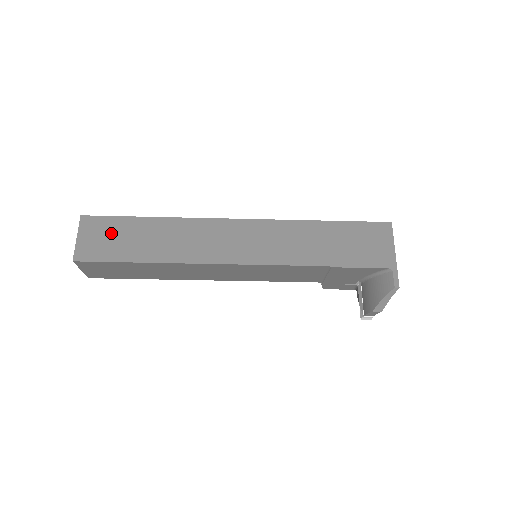
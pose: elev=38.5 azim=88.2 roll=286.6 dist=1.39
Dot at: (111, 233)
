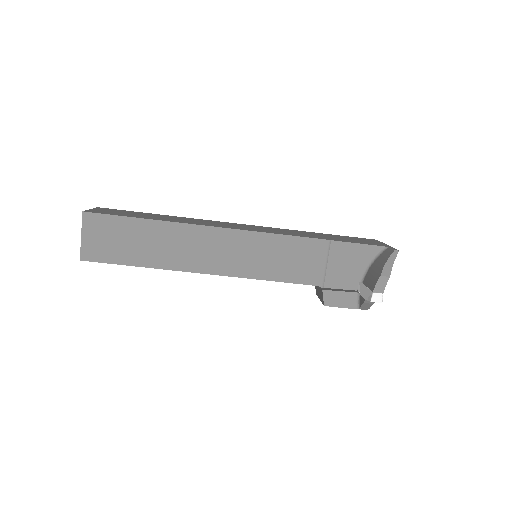
Dot at: (124, 212)
